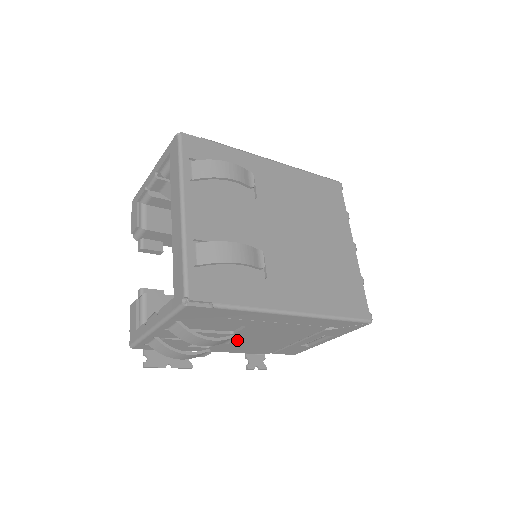
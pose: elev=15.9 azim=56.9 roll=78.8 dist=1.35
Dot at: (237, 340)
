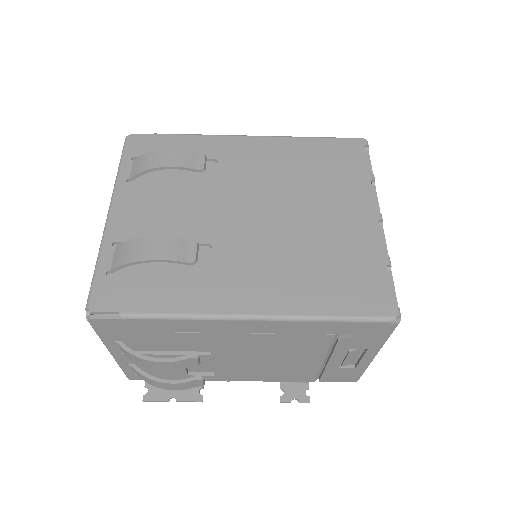
Dot at: (234, 363)
